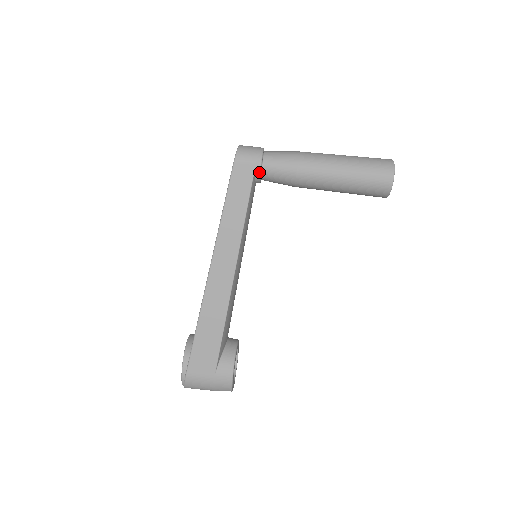
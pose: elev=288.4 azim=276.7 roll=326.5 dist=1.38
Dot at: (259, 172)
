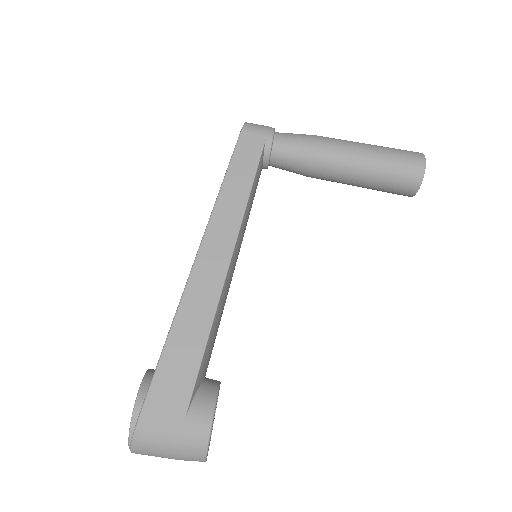
Dot at: (270, 146)
